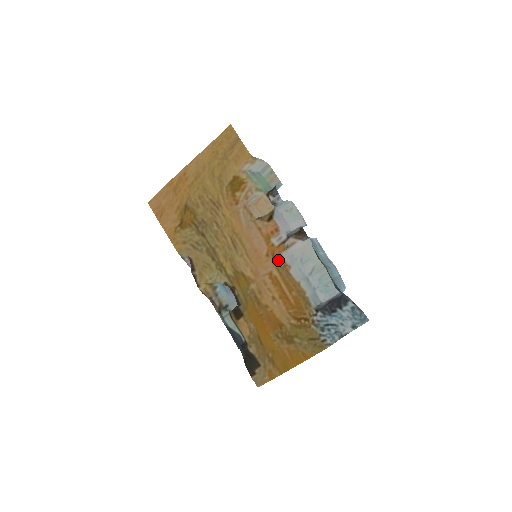
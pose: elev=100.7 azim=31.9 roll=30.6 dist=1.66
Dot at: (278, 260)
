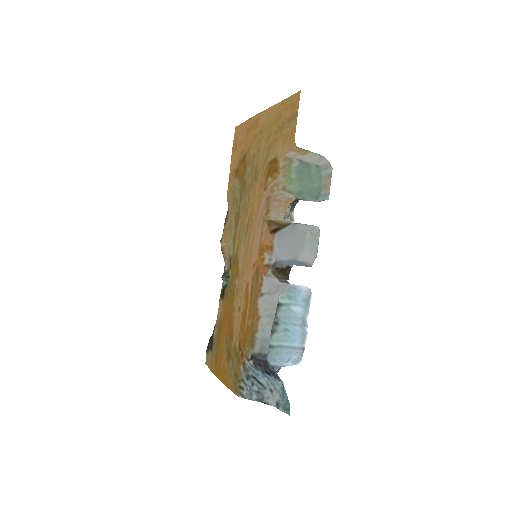
Dot at: (258, 279)
